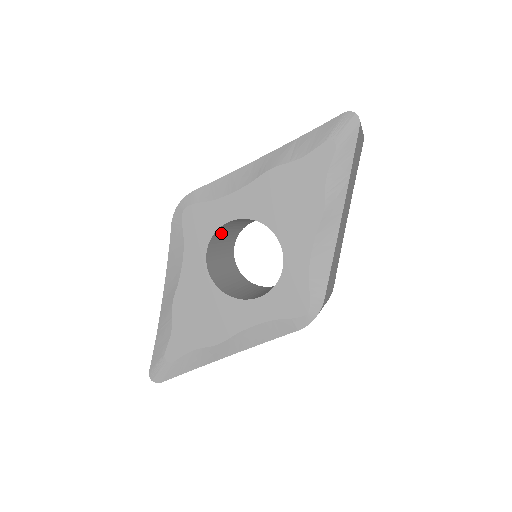
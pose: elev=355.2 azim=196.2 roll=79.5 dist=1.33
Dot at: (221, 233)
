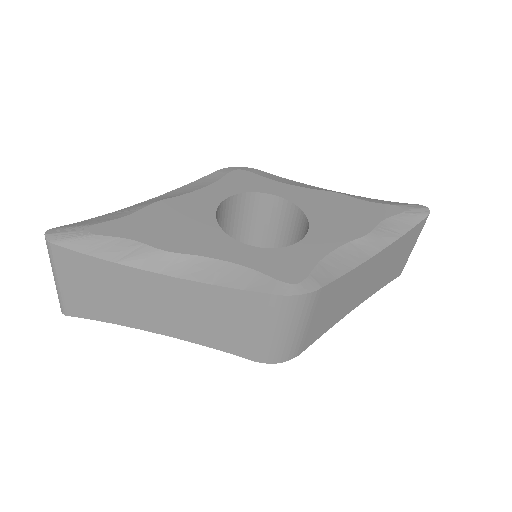
Dot at: (247, 211)
